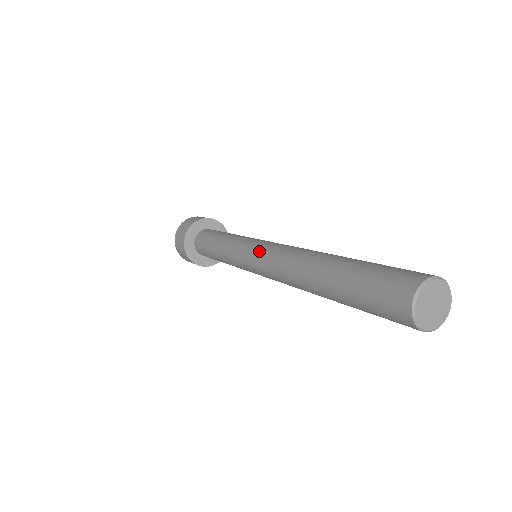
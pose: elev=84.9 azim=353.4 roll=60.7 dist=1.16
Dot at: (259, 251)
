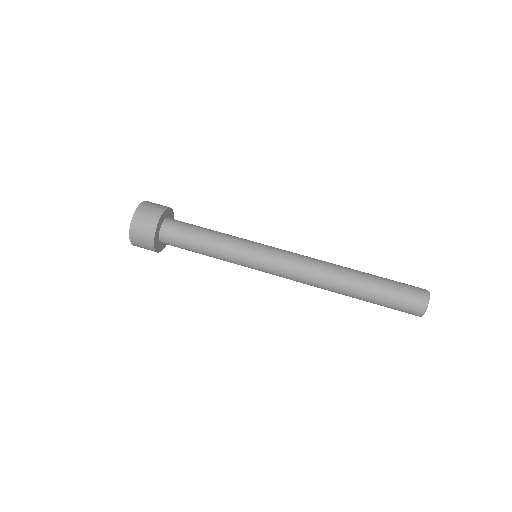
Dot at: (281, 256)
